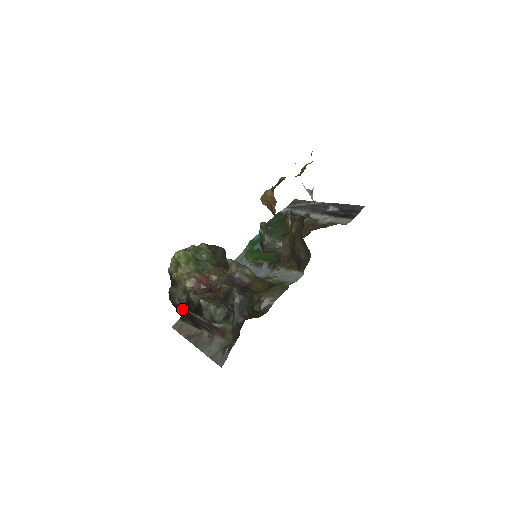
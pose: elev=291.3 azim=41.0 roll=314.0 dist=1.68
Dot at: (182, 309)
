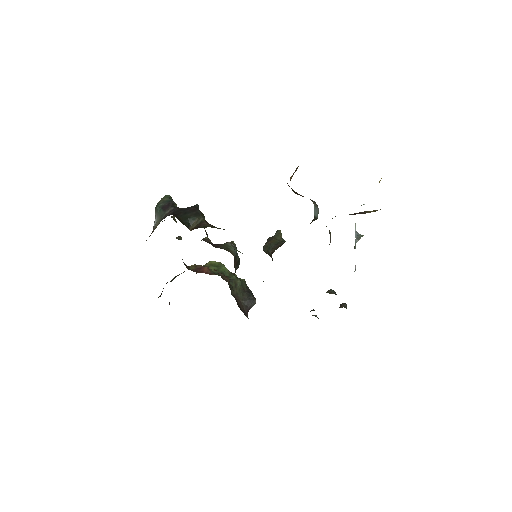
Dot at: occluded
